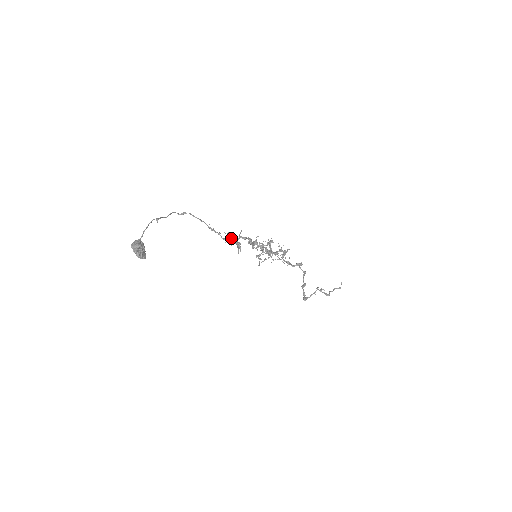
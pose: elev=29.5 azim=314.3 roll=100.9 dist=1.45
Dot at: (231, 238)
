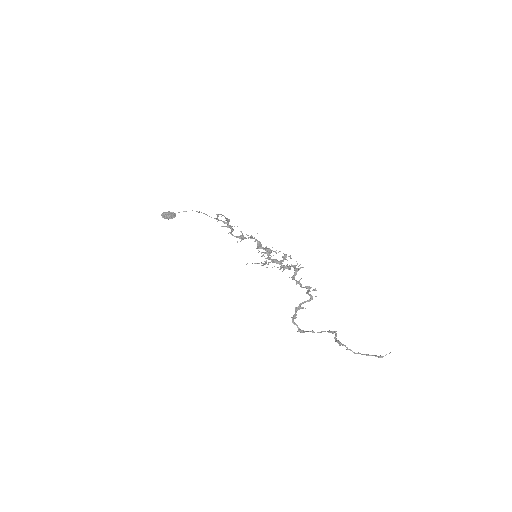
Dot at: (226, 222)
